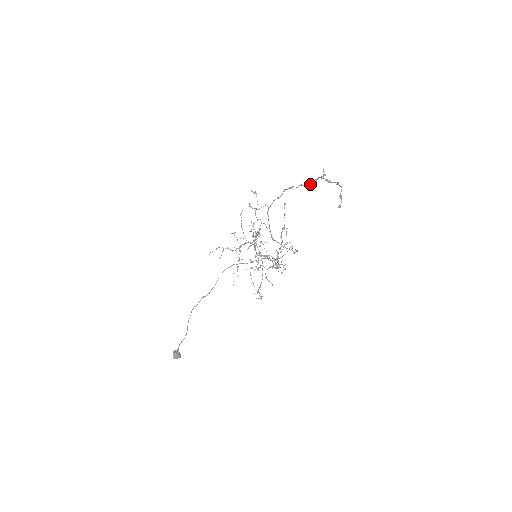
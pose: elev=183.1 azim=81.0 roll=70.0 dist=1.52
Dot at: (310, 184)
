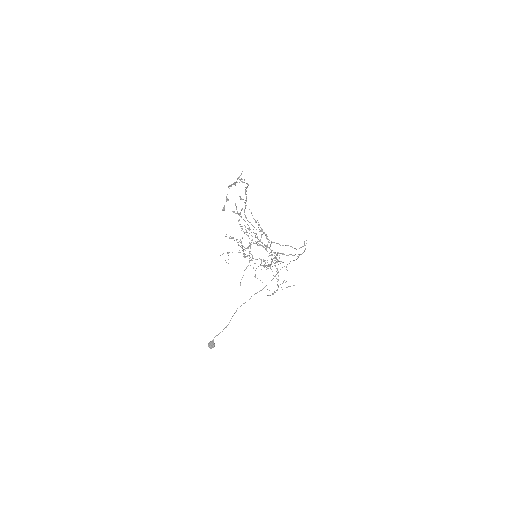
Dot at: occluded
